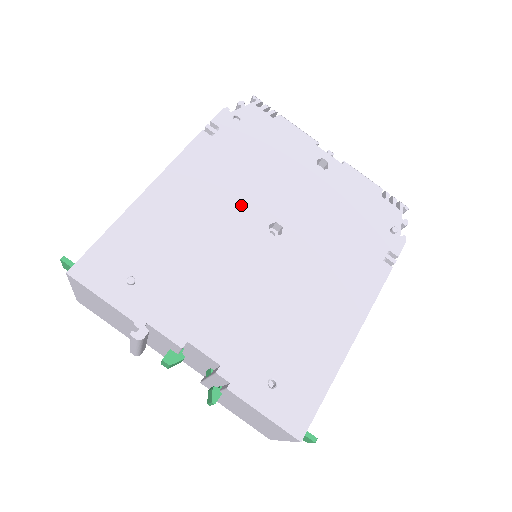
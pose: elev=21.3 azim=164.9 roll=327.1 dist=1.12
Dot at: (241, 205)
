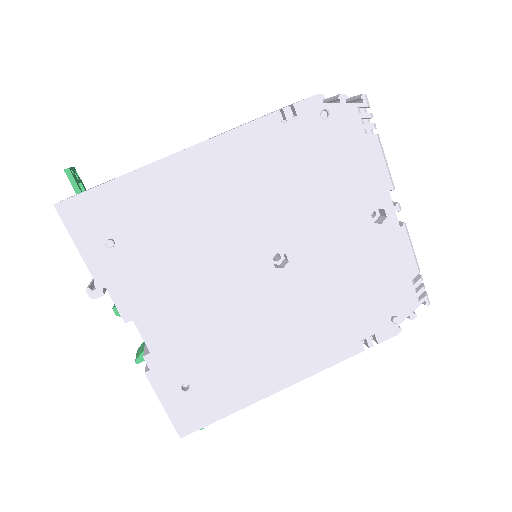
Dot at: (262, 219)
